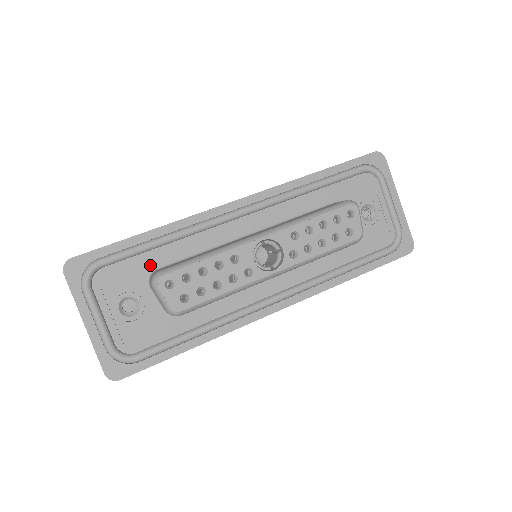
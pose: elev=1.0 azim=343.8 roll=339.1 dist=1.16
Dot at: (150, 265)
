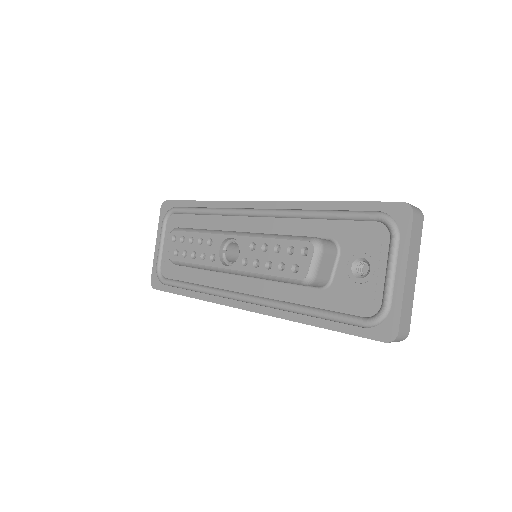
Dot at: (193, 225)
